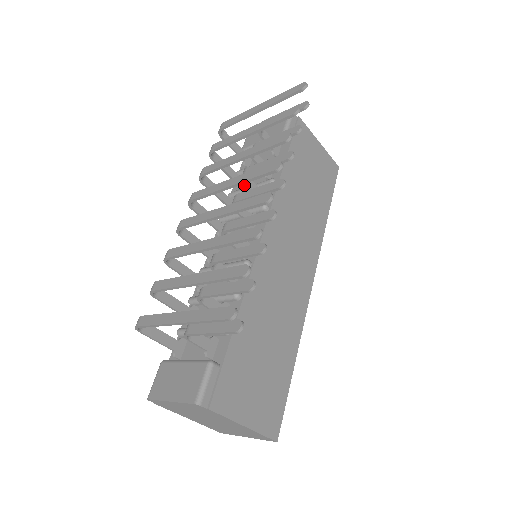
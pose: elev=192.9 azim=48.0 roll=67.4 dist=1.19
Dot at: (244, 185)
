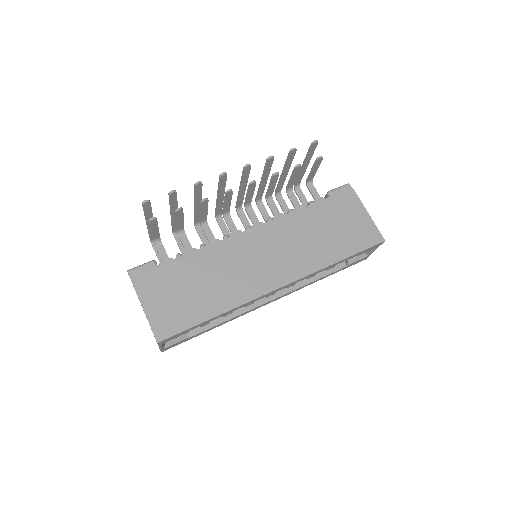
Dot at: (268, 205)
